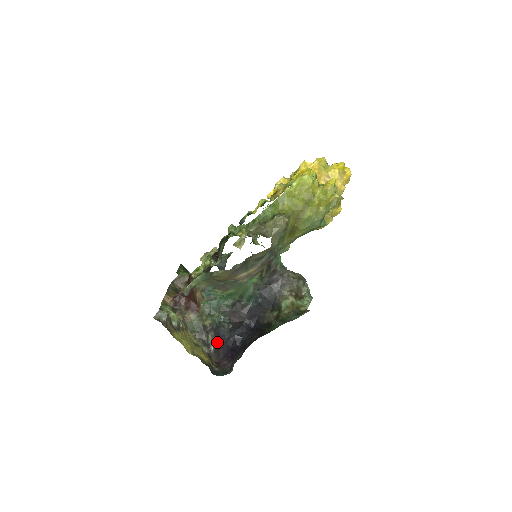
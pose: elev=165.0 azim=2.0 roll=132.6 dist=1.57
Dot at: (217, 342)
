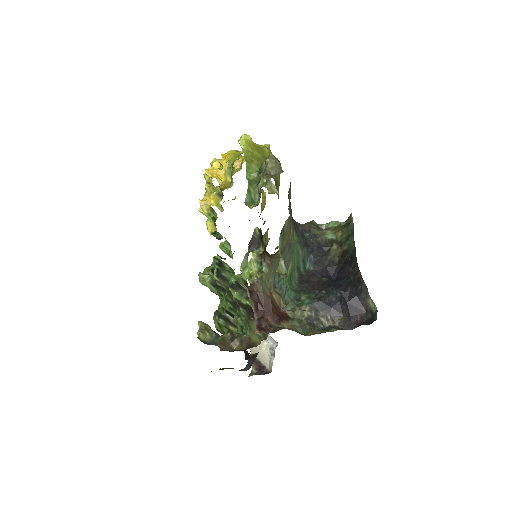
Dot at: (333, 314)
